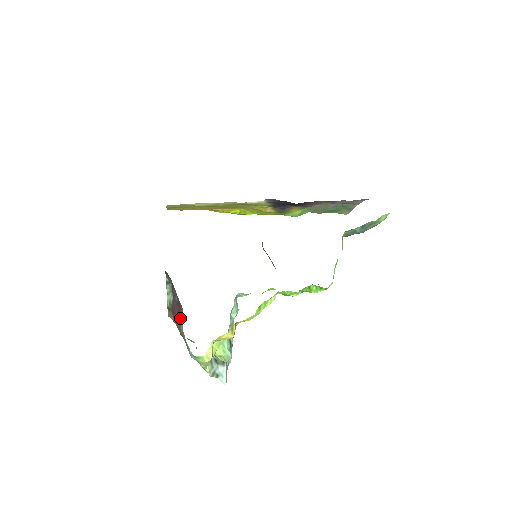
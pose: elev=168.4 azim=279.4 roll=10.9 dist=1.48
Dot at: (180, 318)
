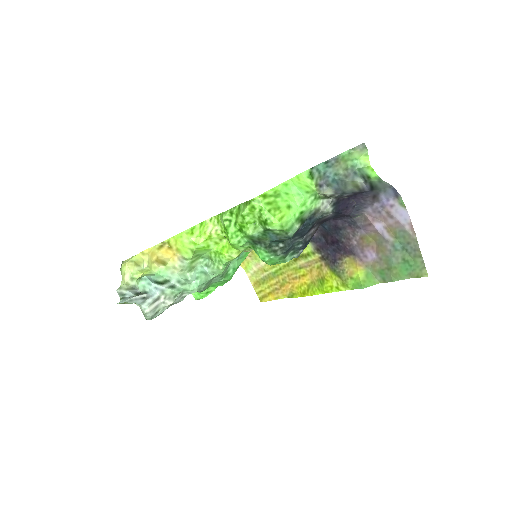
Dot at: occluded
